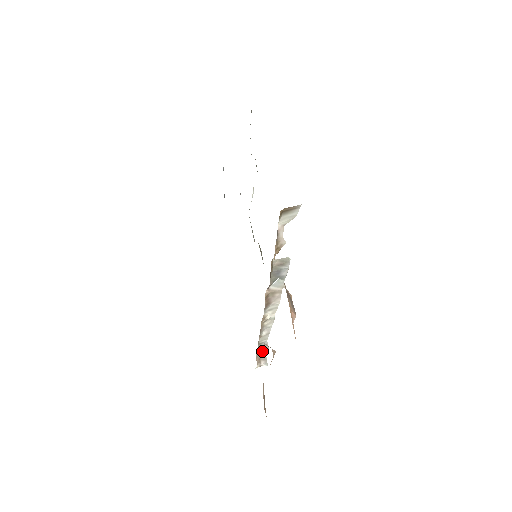
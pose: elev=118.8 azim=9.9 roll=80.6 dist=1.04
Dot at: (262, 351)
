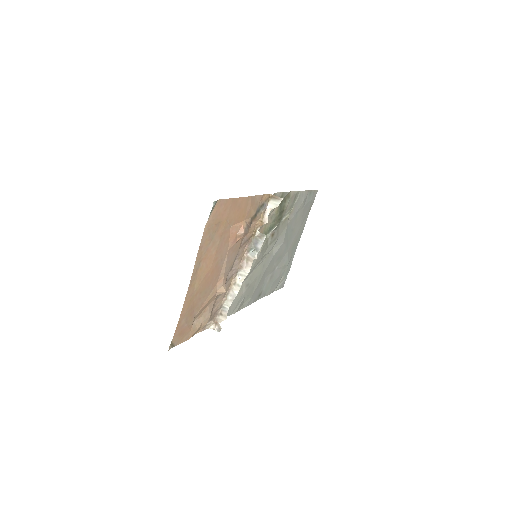
Dot at: (222, 318)
